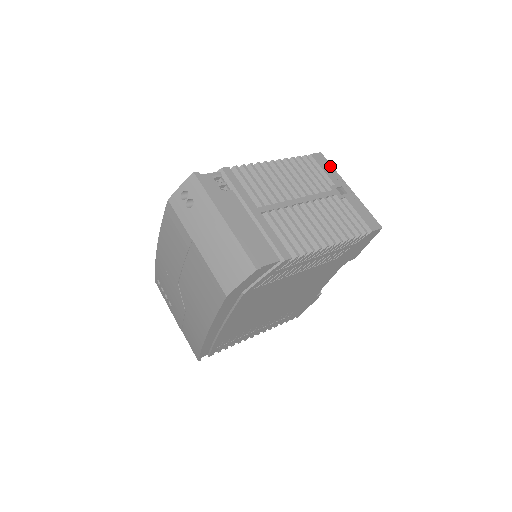
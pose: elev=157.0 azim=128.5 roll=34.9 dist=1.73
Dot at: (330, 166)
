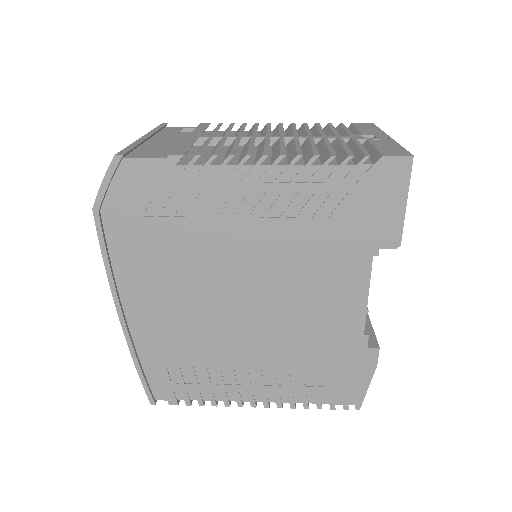
Dot at: (375, 128)
